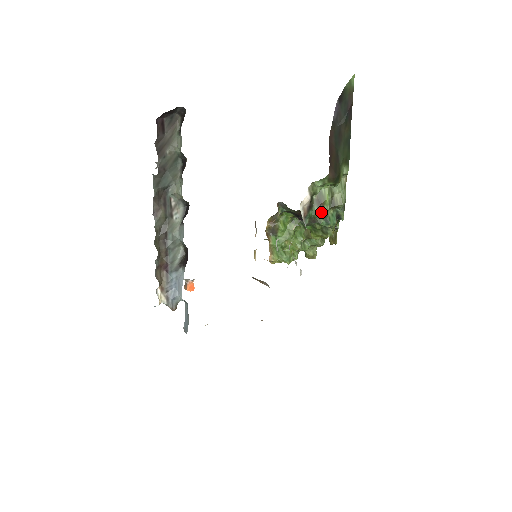
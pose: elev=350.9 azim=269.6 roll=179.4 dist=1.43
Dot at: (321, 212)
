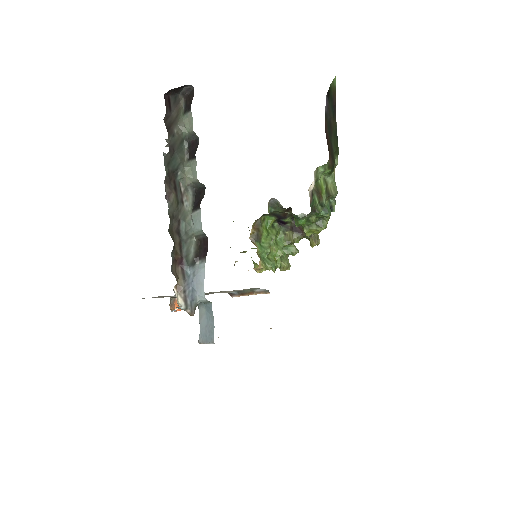
Dot at: (320, 201)
